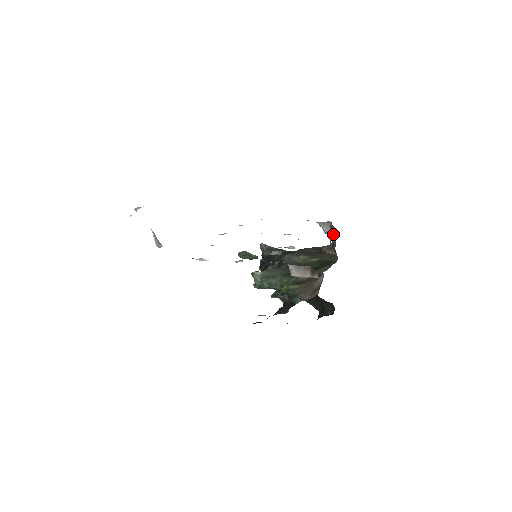
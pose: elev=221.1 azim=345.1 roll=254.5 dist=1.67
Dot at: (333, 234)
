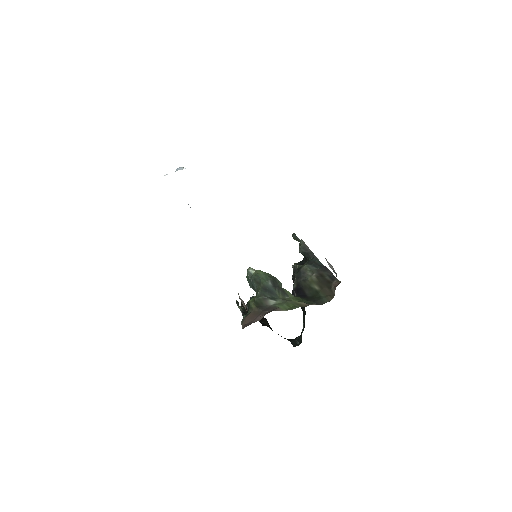
Dot at: (336, 276)
